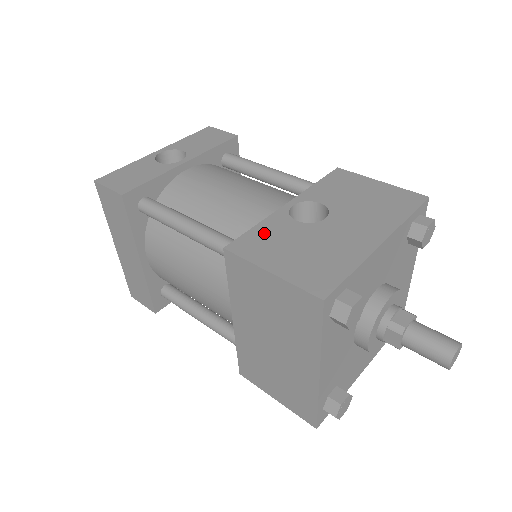
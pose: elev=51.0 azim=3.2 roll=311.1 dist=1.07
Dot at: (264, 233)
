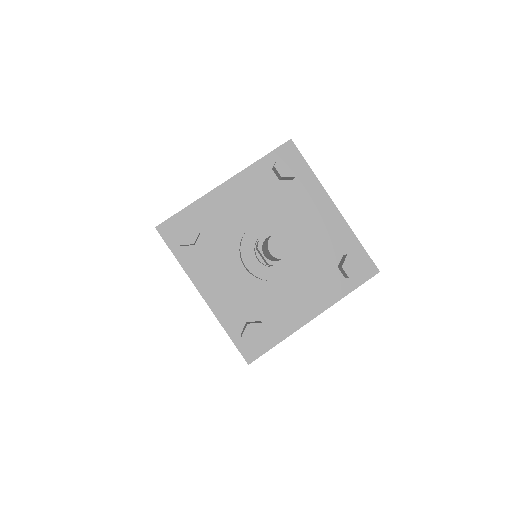
Dot at: occluded
